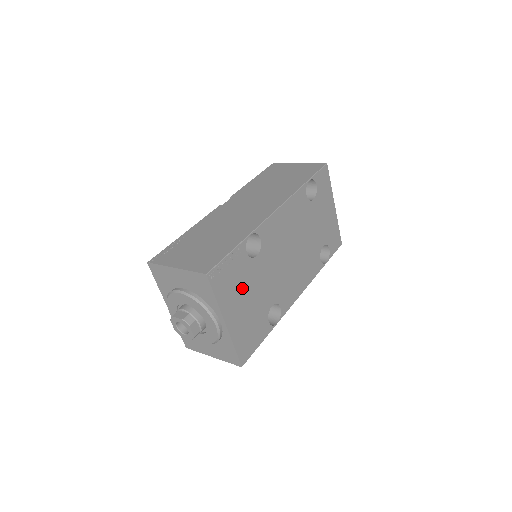
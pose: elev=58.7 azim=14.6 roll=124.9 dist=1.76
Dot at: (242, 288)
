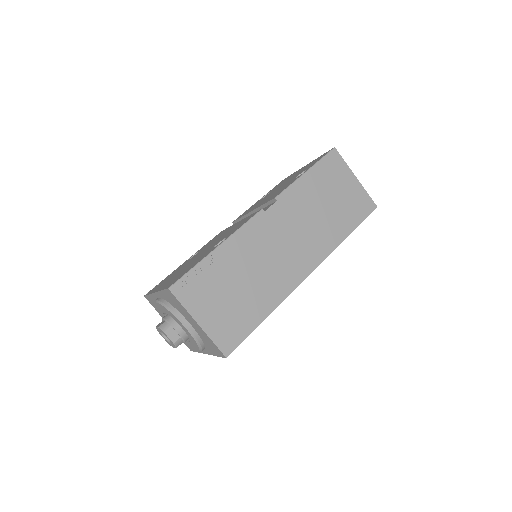
Dot at: occluded
